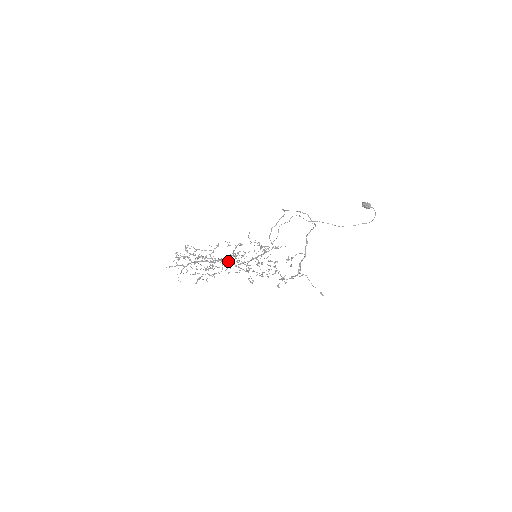
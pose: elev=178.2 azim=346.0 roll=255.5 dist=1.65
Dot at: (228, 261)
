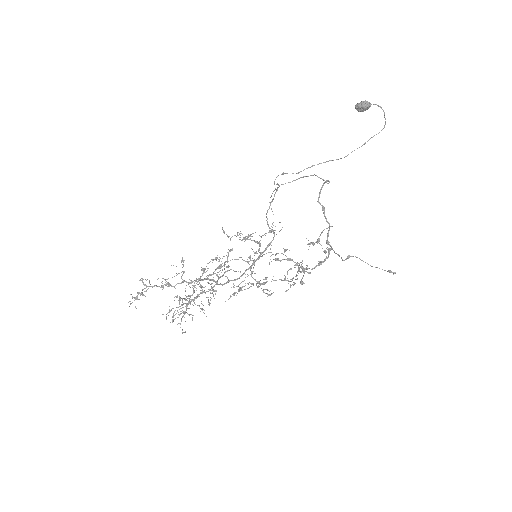
Dot at: occluded
